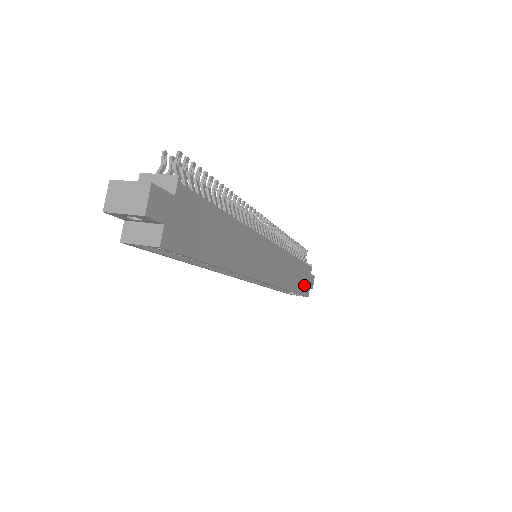
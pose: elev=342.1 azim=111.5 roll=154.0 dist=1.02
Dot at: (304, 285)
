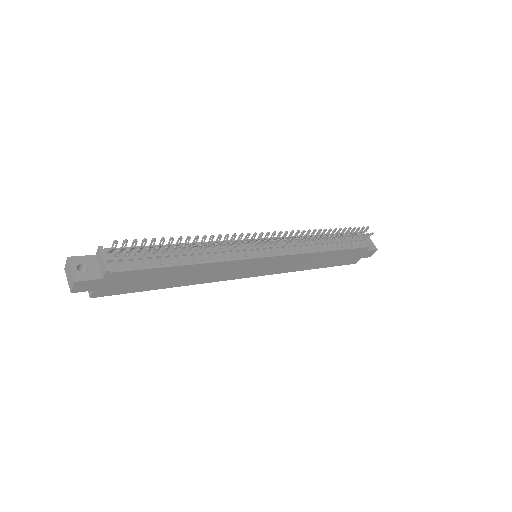
Dot at: (346, 260)
